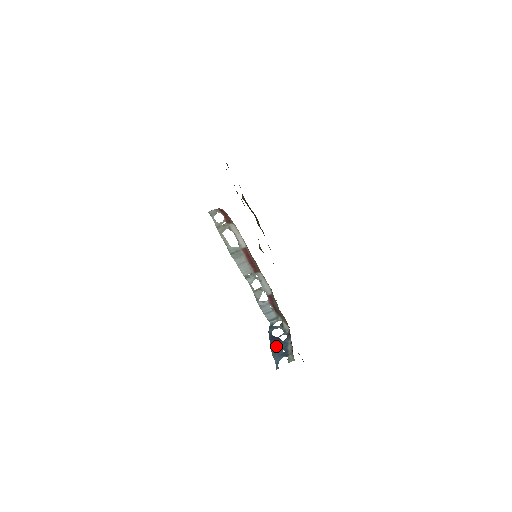
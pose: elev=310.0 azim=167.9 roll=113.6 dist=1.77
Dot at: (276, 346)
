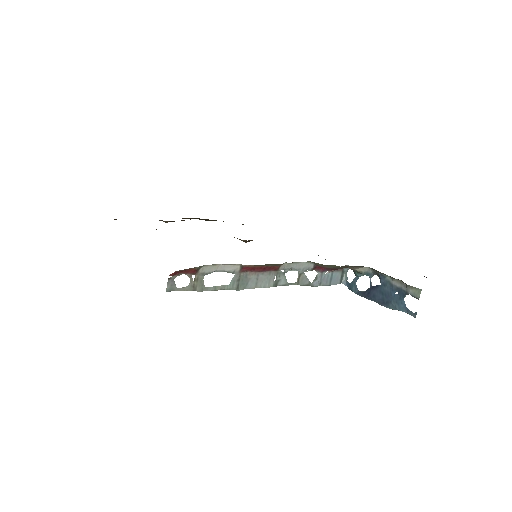
Dot at: (382, 297)
